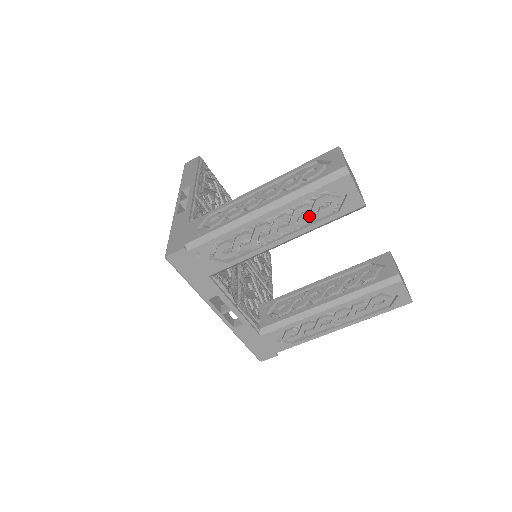
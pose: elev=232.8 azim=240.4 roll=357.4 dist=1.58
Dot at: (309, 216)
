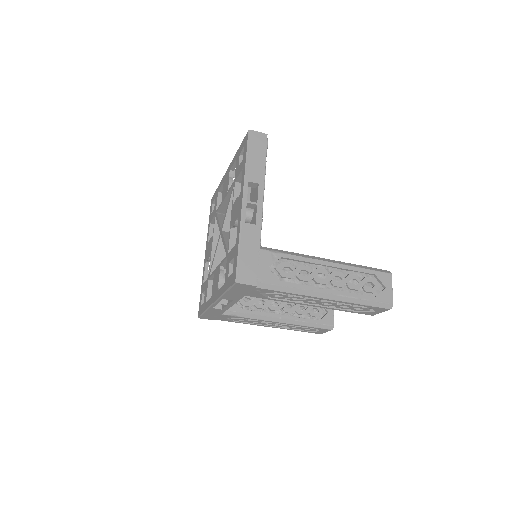
Dot at: (344, 307)
